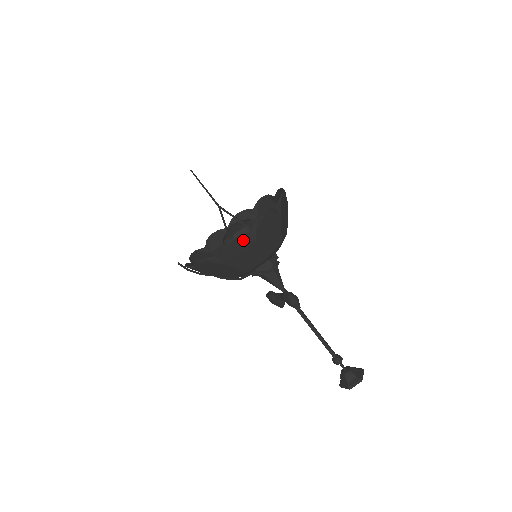
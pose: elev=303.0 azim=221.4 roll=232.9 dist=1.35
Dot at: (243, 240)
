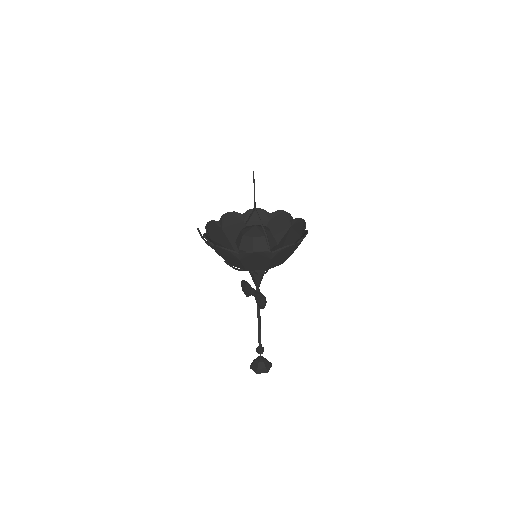
Dot at: (265, 255)
